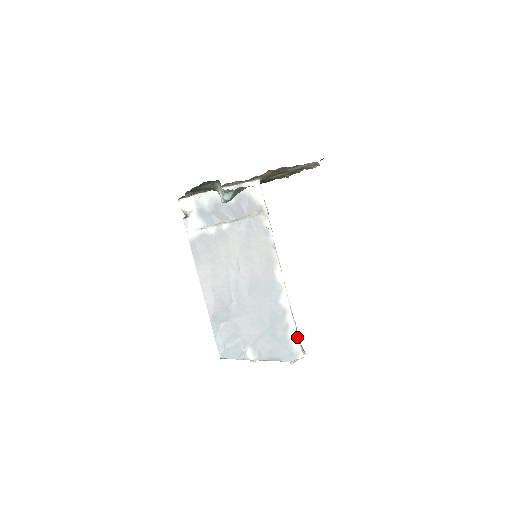
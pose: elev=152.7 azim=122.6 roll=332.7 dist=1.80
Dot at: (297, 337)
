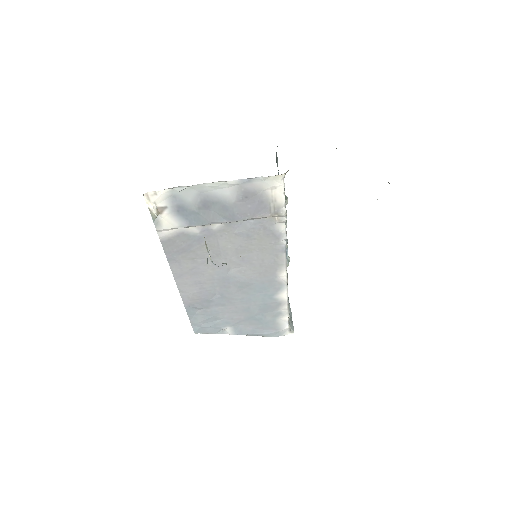
Dot at: (288, 321)
